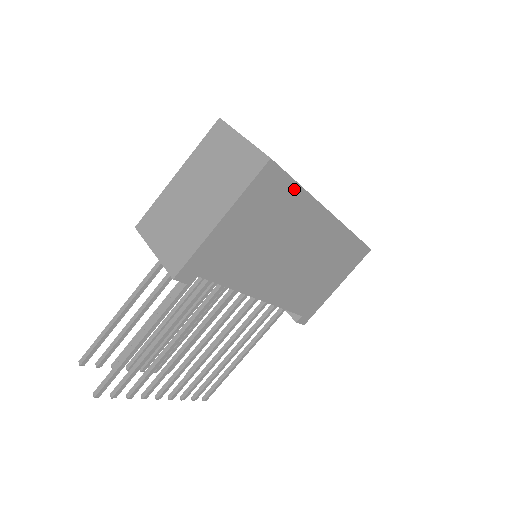
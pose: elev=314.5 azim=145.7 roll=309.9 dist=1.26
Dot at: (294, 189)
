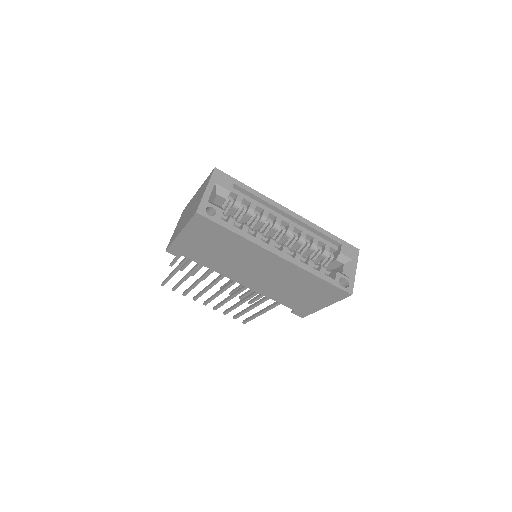
Dot at: (228, 232)
